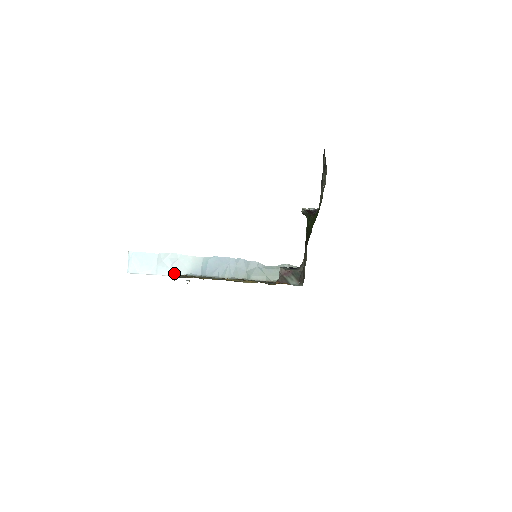
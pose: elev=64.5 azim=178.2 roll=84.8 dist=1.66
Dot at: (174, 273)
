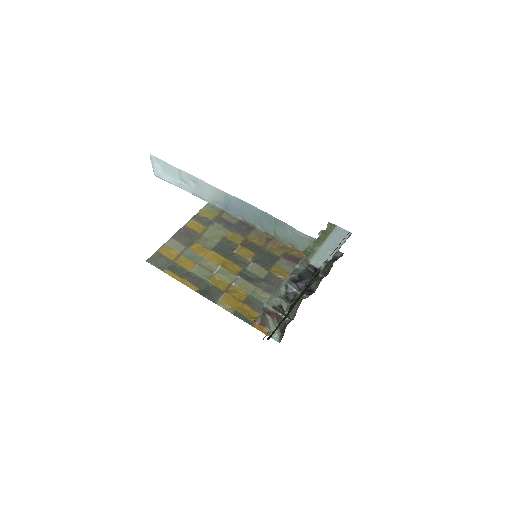
Dot at: (198, 195)
